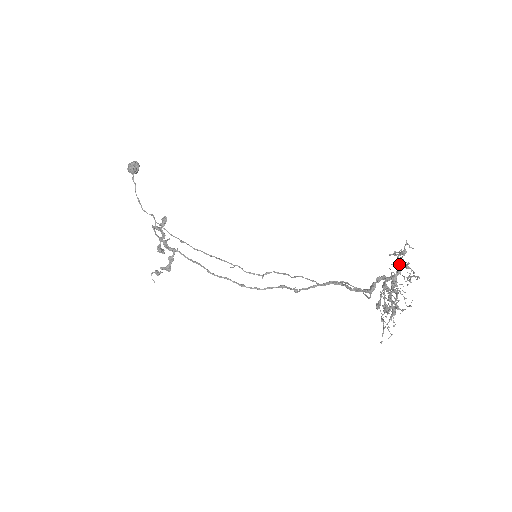
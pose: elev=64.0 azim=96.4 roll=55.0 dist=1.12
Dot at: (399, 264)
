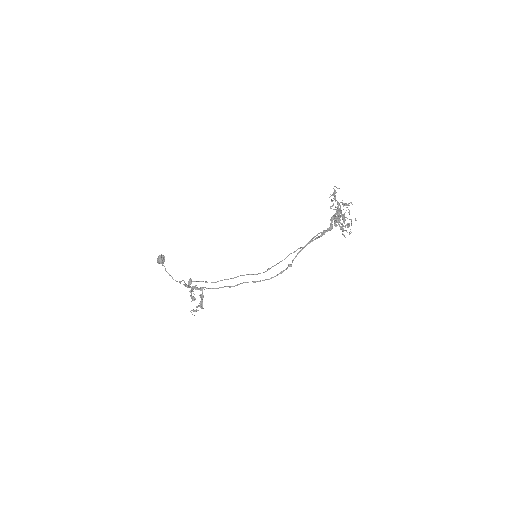
Dot at: (334, 196)
